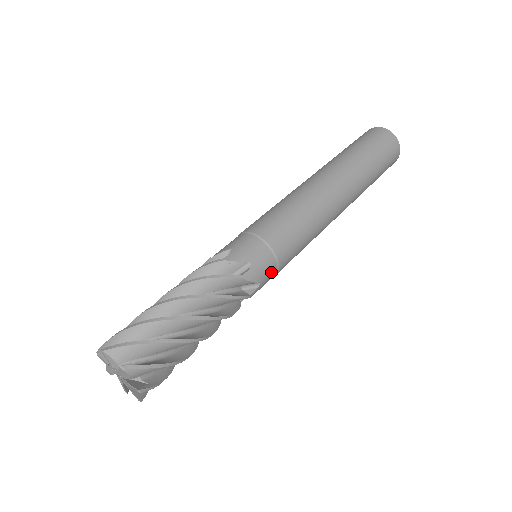
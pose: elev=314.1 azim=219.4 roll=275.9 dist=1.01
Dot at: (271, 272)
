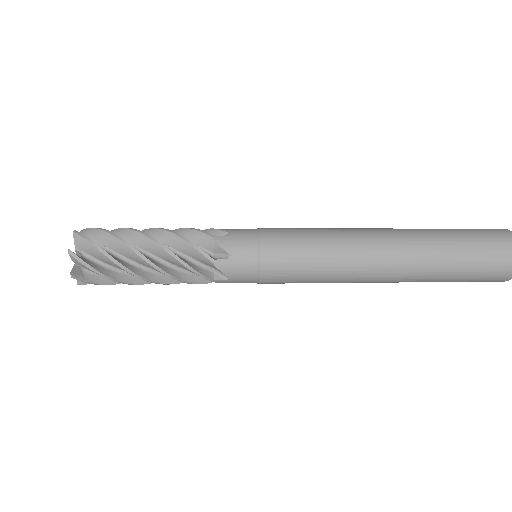
Dot at: (248, 277)
